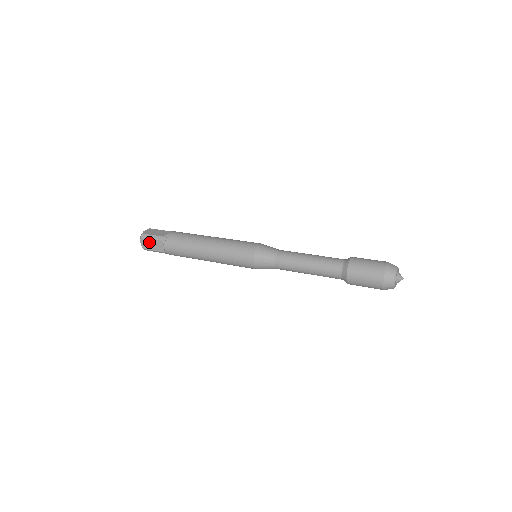
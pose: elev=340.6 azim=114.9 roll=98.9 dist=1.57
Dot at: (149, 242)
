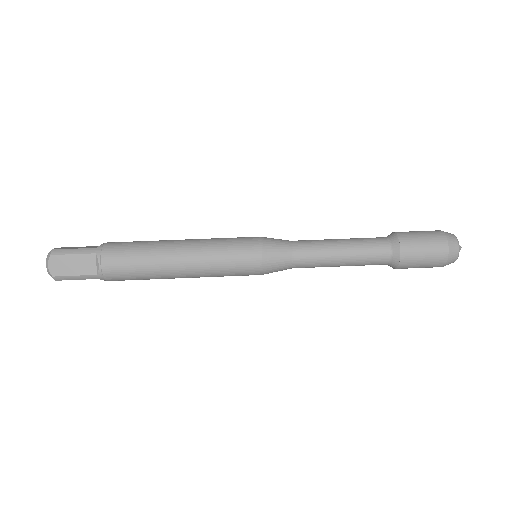
Dot at: (67, 261)
